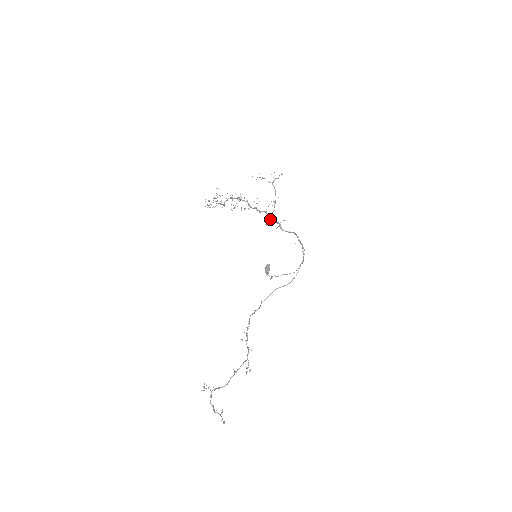
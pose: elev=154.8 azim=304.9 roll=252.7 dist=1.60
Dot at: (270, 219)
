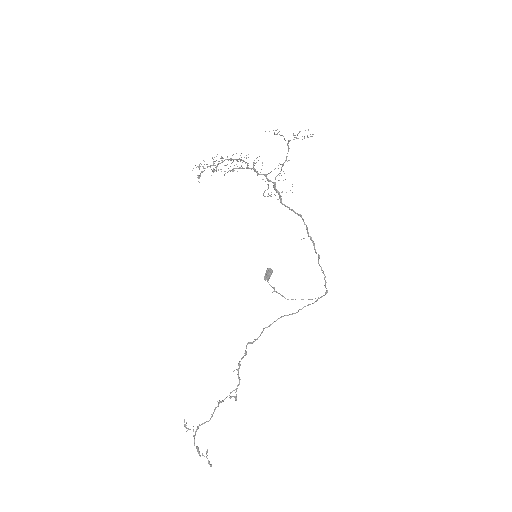
Dot at: occluded
